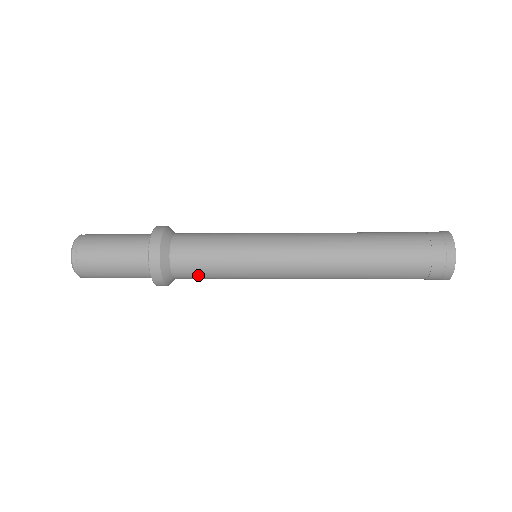
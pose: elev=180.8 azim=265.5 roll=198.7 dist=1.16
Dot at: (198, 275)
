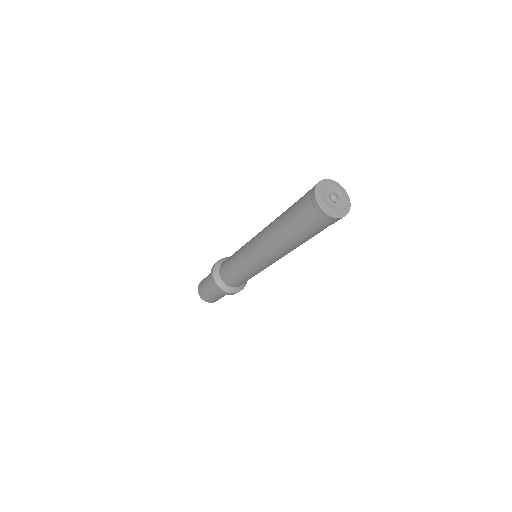
Dot at: (236, 281)
